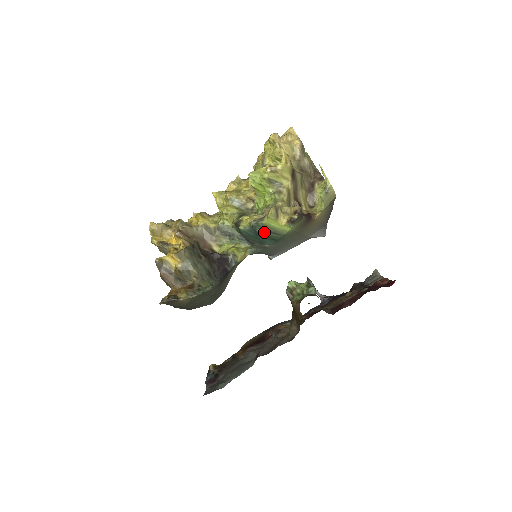
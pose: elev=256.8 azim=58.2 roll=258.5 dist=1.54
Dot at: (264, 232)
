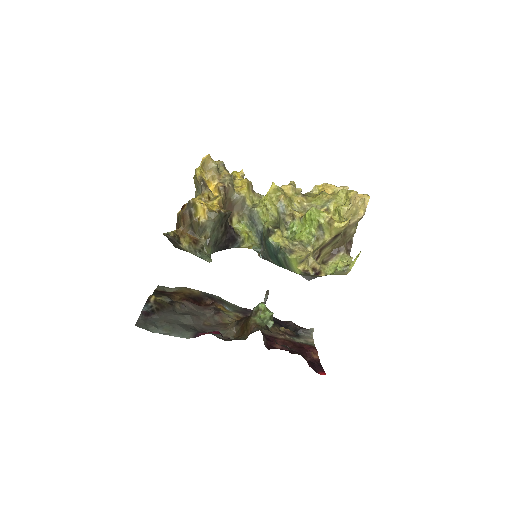
Dot at: (282, 259)
